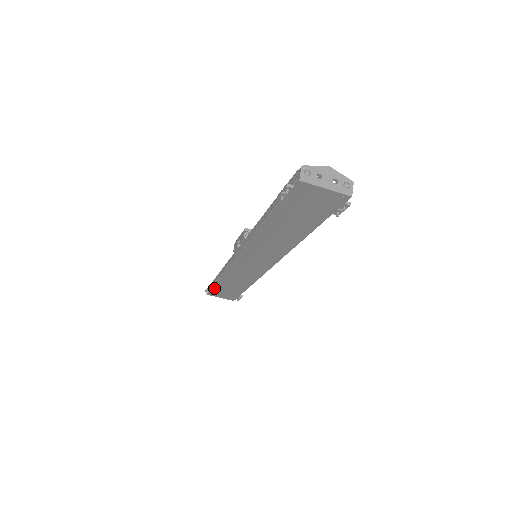
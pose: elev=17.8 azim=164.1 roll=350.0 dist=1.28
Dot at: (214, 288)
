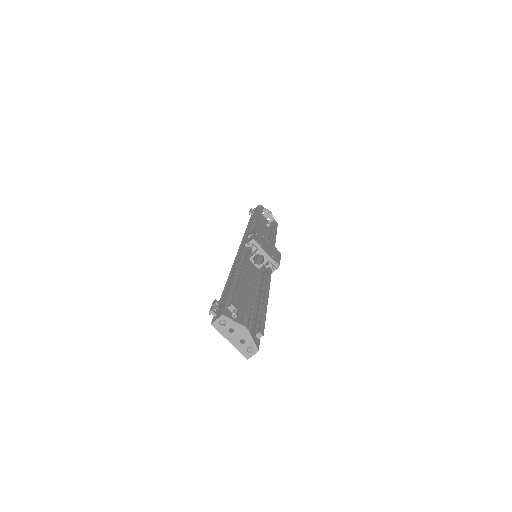
Dot at: occluded
